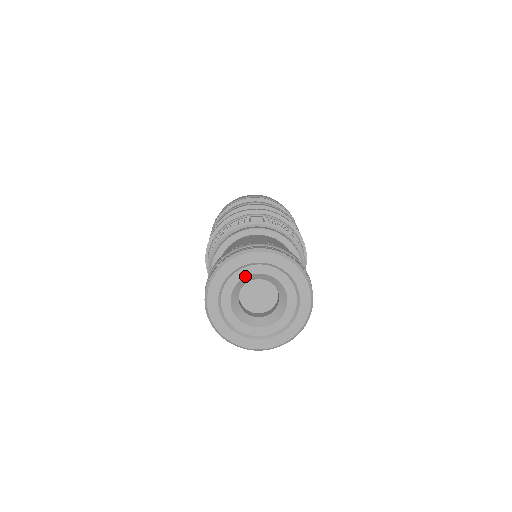
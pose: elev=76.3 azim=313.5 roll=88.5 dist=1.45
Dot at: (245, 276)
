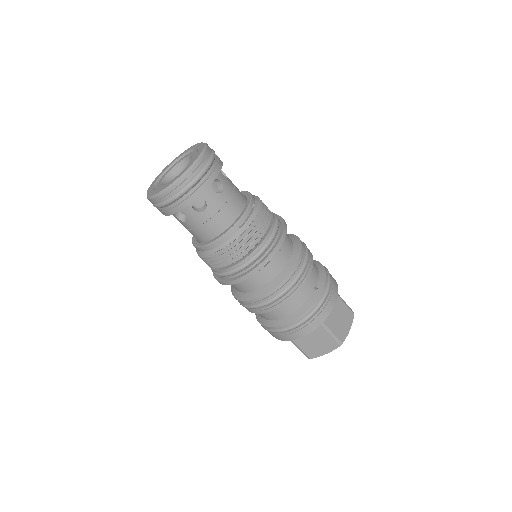
Dot at: (169, 172)
